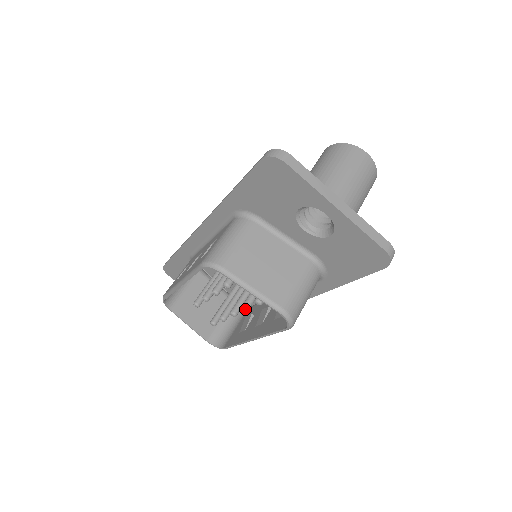
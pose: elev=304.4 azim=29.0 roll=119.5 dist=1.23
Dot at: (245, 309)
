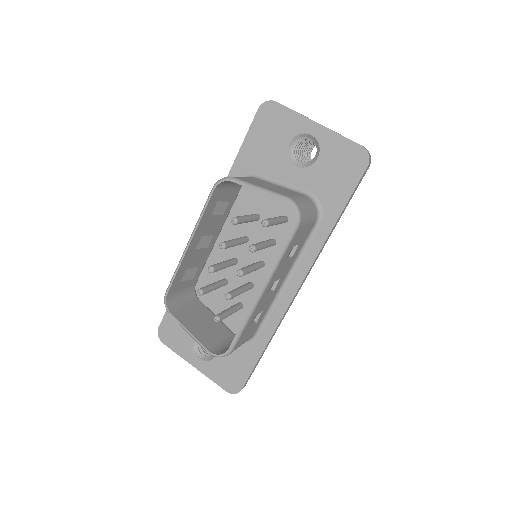
Dot at: (252, 247)
